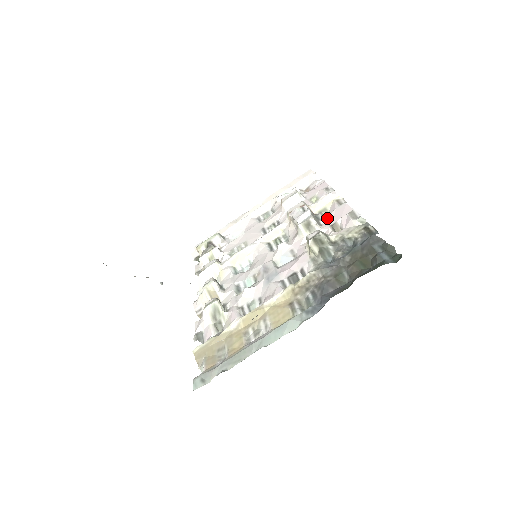
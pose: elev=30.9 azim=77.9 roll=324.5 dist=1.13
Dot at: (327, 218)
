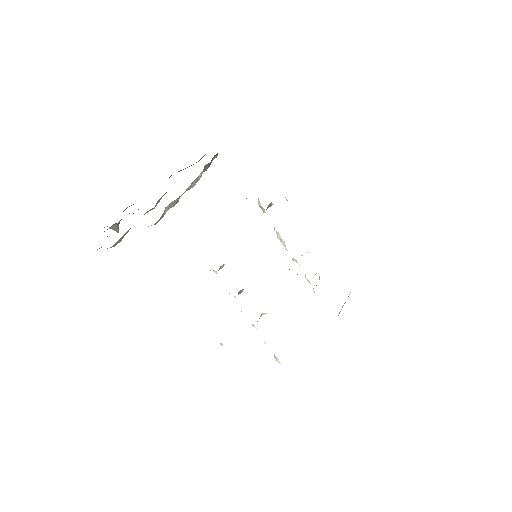
Dot at: occluded
